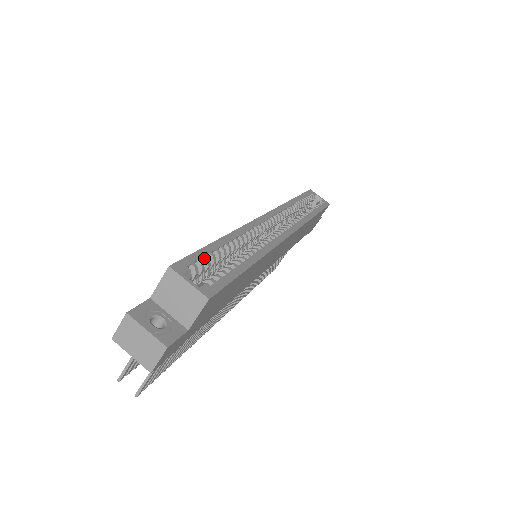
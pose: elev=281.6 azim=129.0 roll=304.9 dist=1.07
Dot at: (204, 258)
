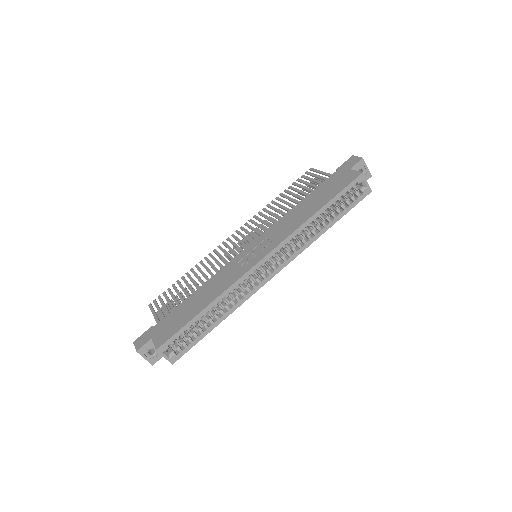
Dot at: (182, 334)
